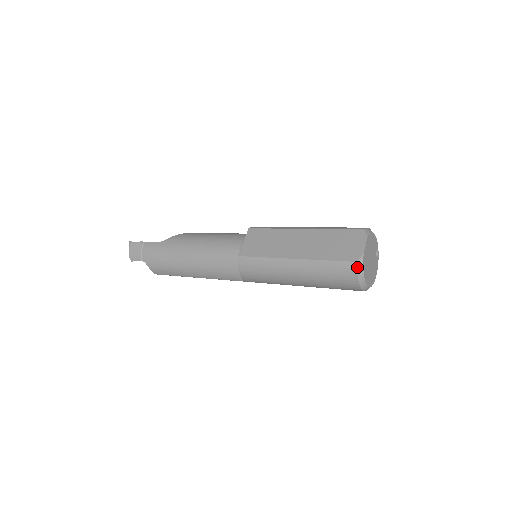
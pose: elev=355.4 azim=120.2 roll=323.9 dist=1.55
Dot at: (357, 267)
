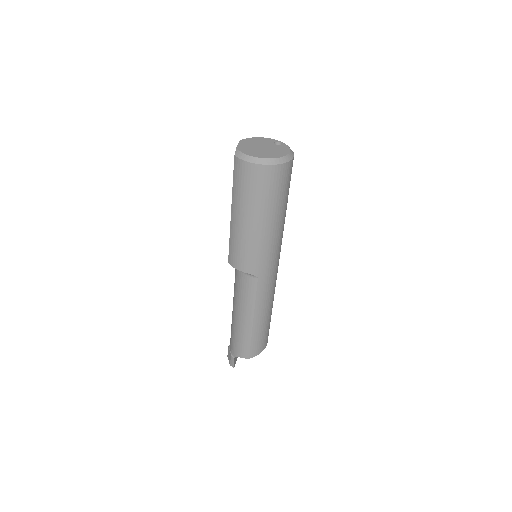
Dot at: (237, 157)
